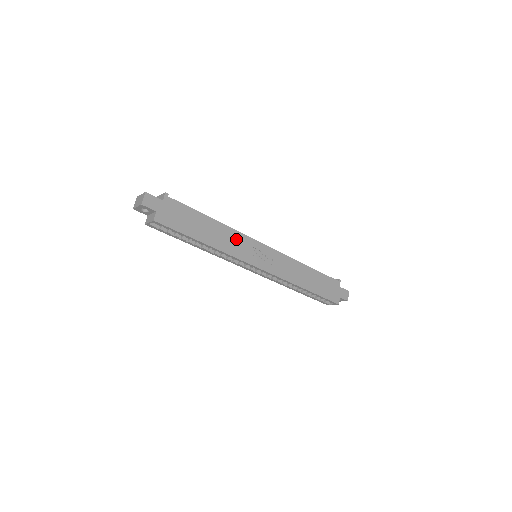
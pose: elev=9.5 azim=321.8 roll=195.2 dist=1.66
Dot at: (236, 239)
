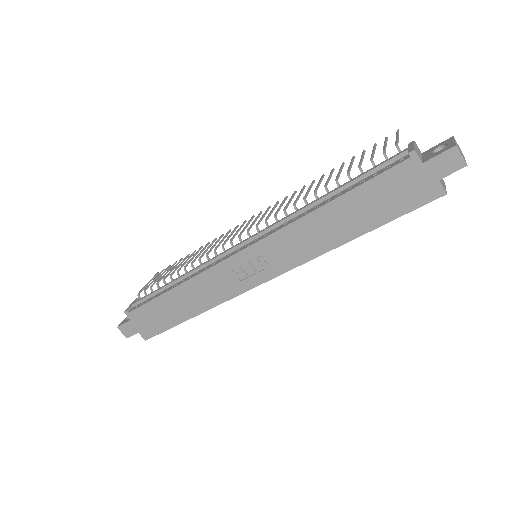
Dot at: (209, 282)
